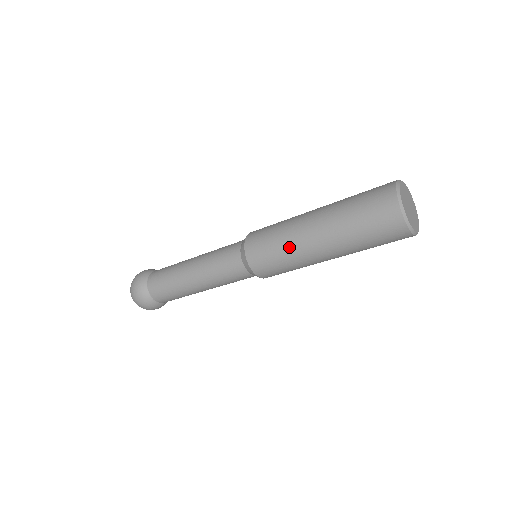
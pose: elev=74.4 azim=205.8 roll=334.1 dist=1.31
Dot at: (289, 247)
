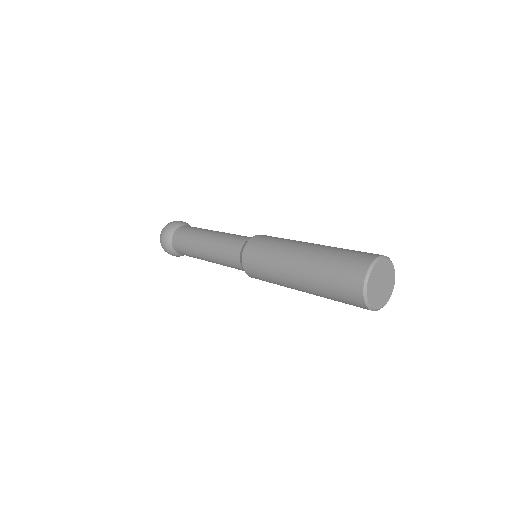
Dot at: (274, 267)
